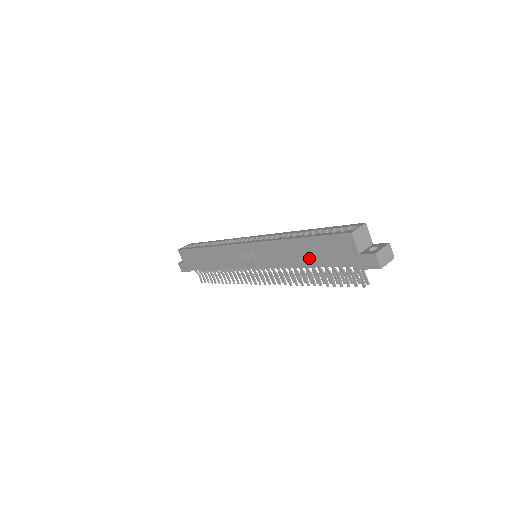
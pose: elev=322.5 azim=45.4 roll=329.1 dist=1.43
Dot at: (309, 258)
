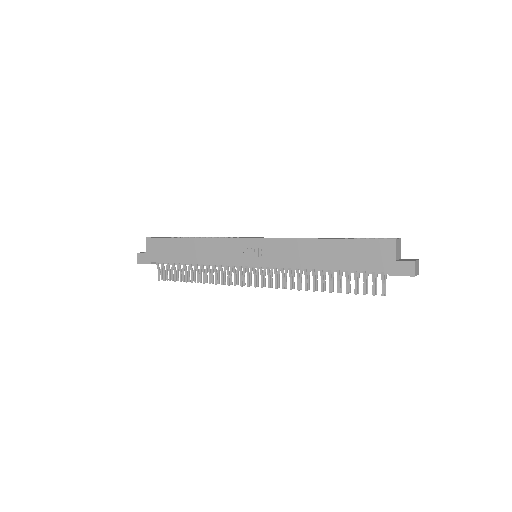
Dot at: (334, 260)
